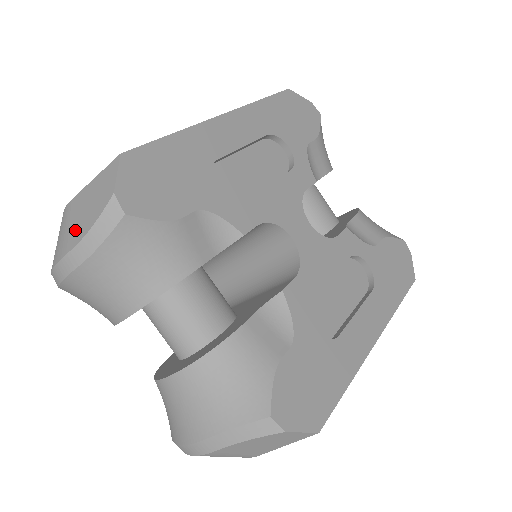
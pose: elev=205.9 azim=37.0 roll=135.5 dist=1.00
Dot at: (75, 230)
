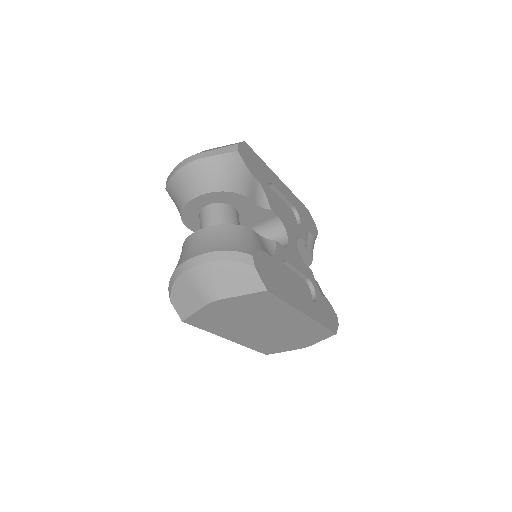
Dot at: (208, 150)
